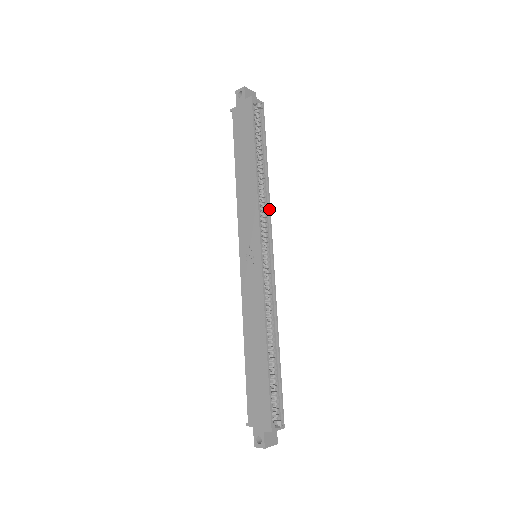
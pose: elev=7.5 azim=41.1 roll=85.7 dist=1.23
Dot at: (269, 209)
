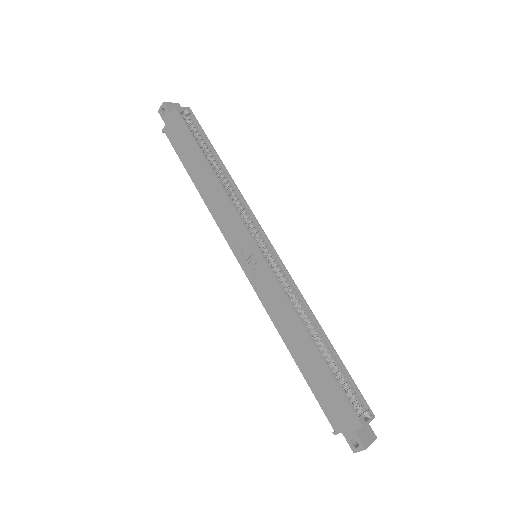
Dot at: (245, 204)
